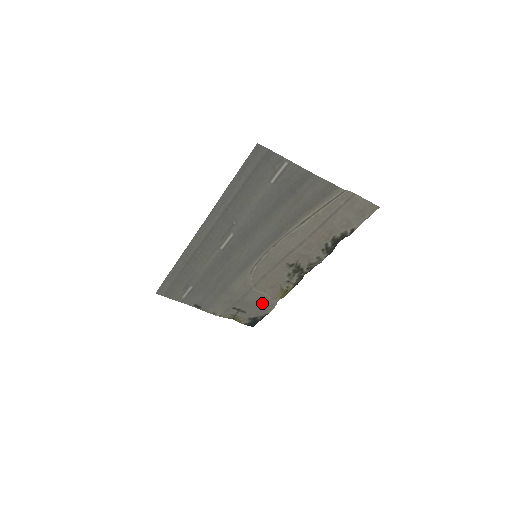
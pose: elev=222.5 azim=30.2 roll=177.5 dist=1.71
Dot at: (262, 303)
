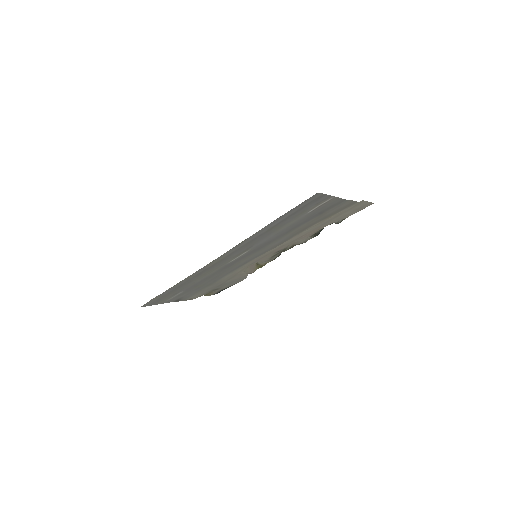
Dot at: (238, 279)
